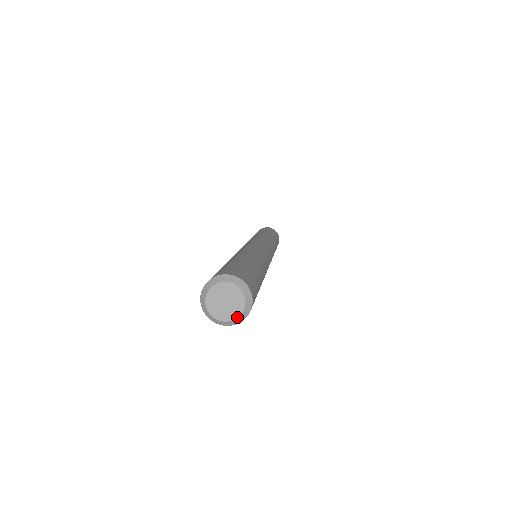
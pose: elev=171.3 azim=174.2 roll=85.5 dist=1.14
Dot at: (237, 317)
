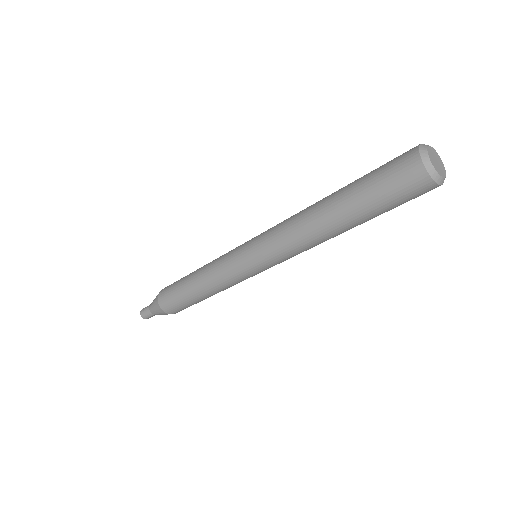
Dot at: (439, 174)
